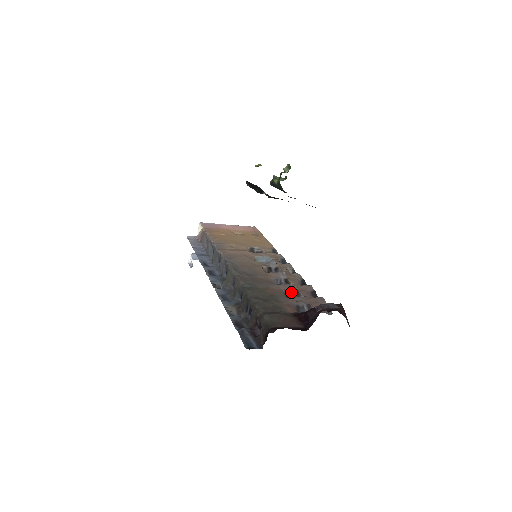
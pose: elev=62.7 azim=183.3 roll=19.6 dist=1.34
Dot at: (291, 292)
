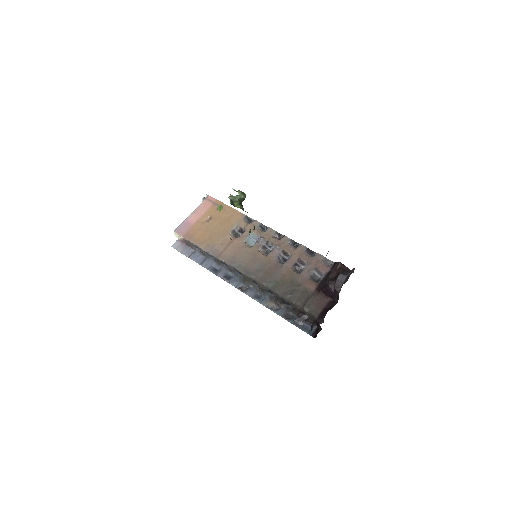
Dot at: (296, 264)
